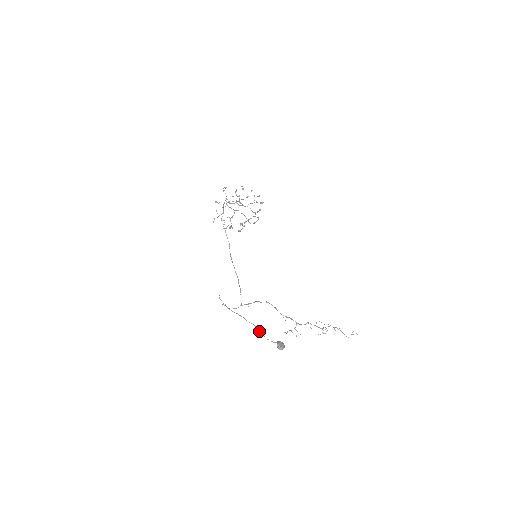
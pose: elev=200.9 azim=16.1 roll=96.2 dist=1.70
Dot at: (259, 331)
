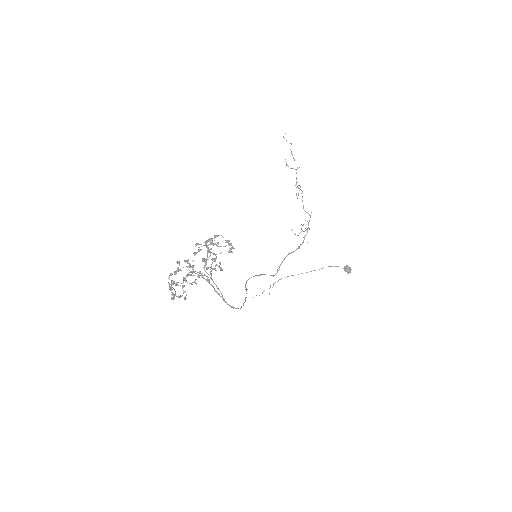
Dot at: occluded
